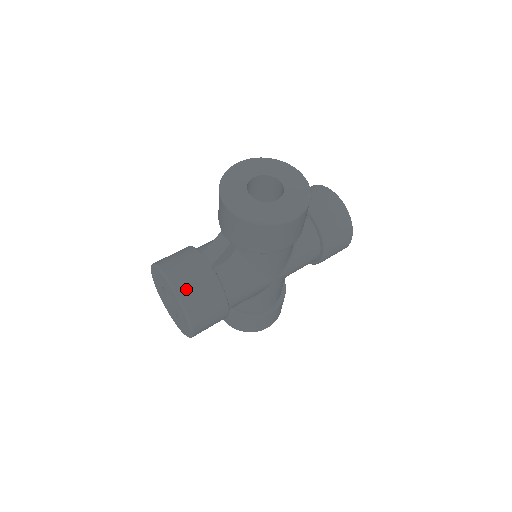
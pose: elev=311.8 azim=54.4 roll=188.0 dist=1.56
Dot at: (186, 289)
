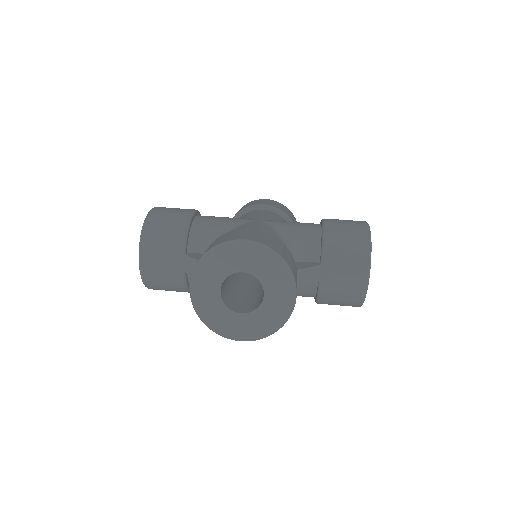
Dot at: (151, 276)
